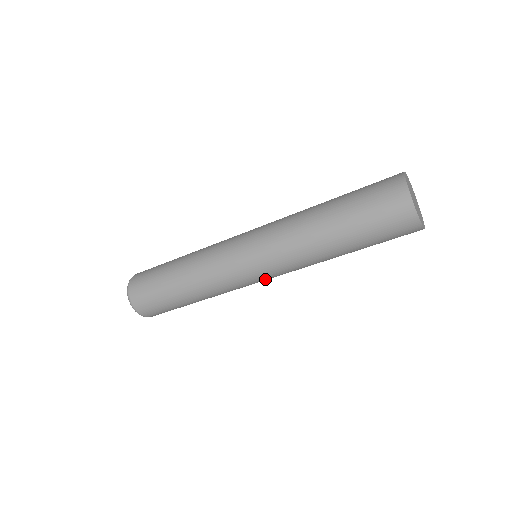
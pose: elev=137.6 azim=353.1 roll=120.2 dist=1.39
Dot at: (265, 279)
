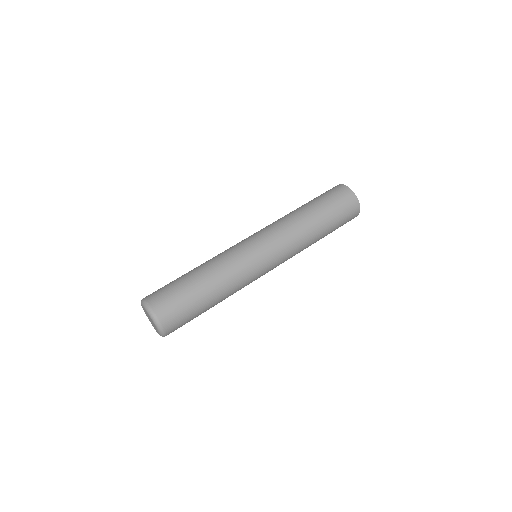
Dot at: occluded
